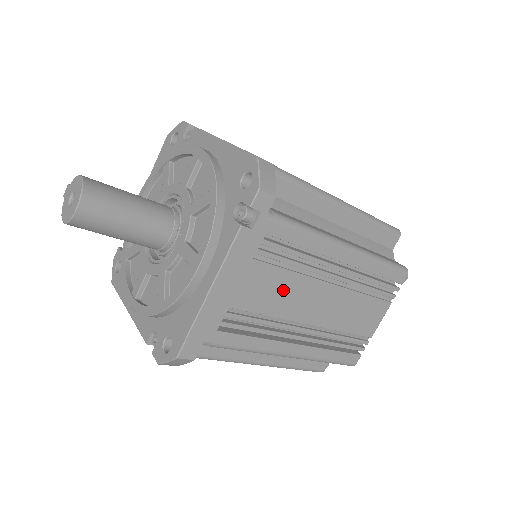
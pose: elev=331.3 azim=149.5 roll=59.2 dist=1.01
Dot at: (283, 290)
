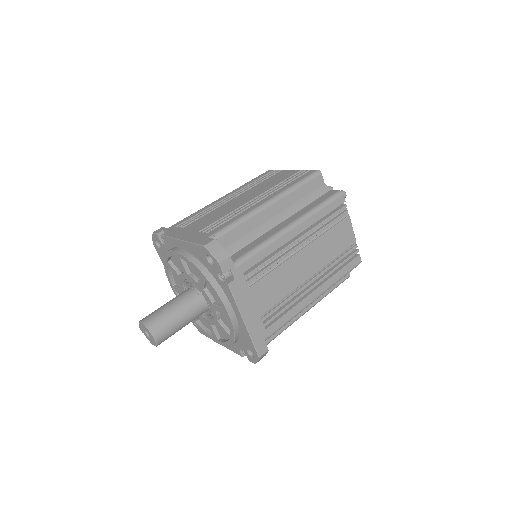
Dot at: (279, 281)
